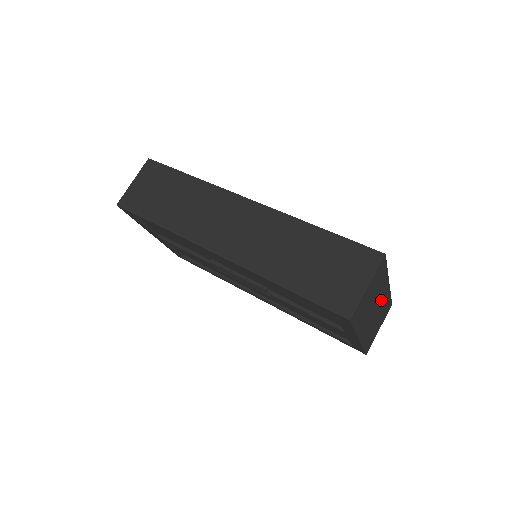
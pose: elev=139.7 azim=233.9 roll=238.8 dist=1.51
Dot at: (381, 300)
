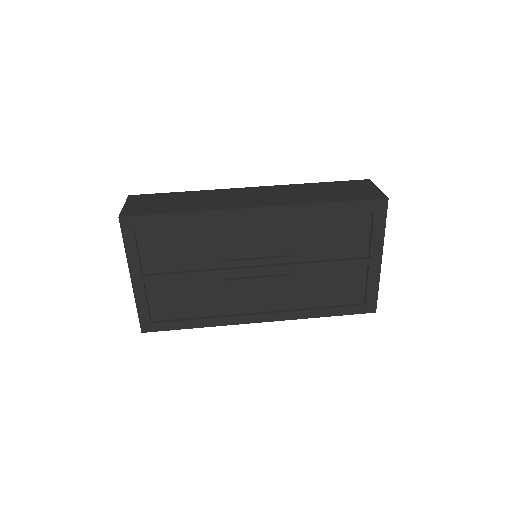
Dot at: occluded
